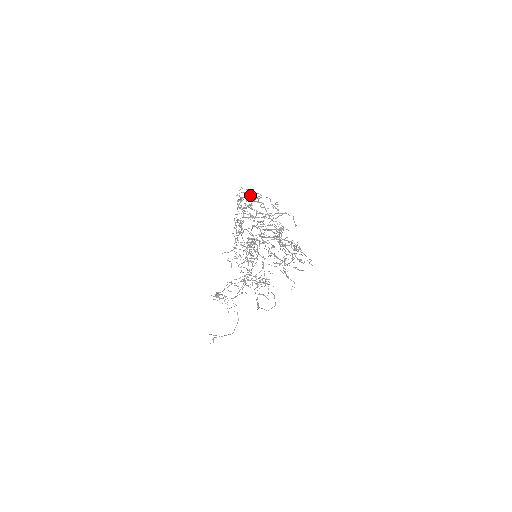
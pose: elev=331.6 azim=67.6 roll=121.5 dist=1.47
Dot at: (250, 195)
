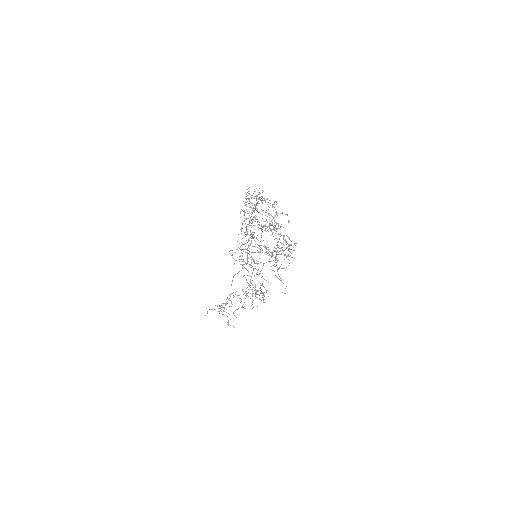
Dot at: (254, 189)
